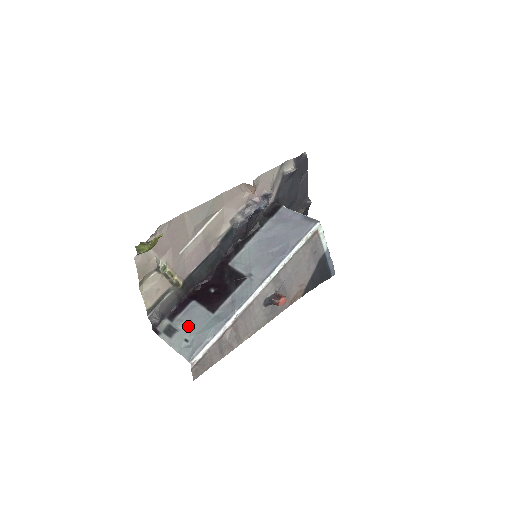
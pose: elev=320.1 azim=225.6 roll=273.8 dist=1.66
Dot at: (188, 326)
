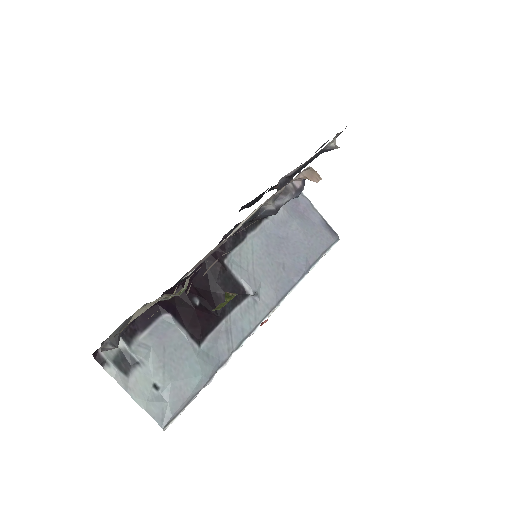
Dot at: (160, 361)
